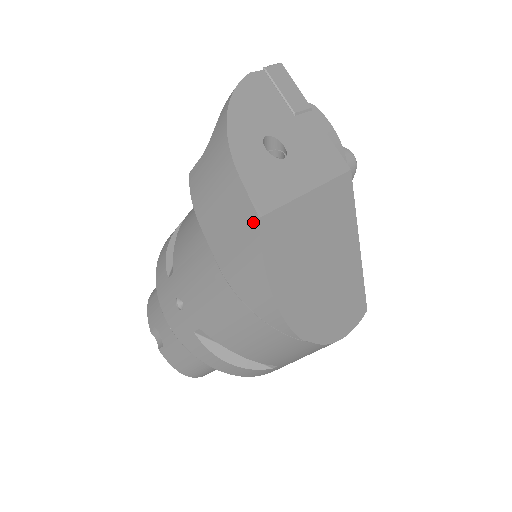
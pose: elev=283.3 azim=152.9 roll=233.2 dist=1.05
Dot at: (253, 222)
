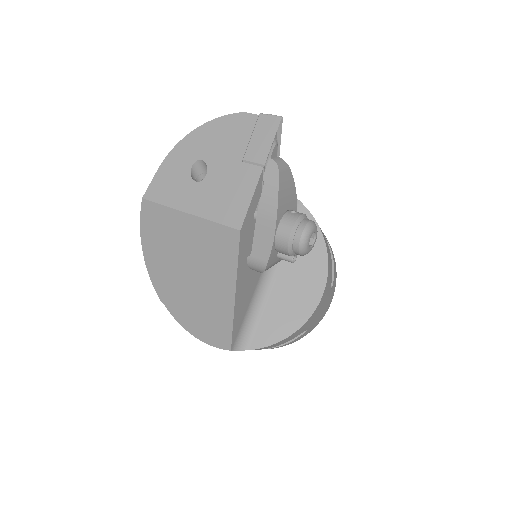
Dot at: occluded
